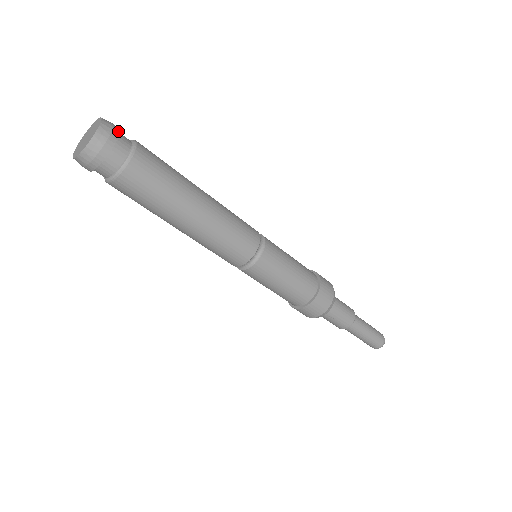
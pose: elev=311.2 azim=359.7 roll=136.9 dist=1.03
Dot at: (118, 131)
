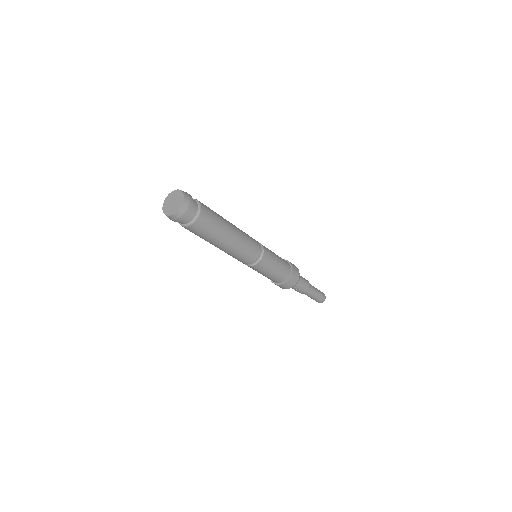
Dot at: (192, 198)
